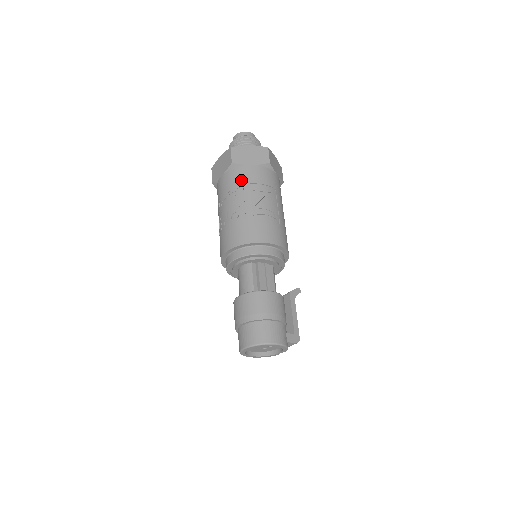
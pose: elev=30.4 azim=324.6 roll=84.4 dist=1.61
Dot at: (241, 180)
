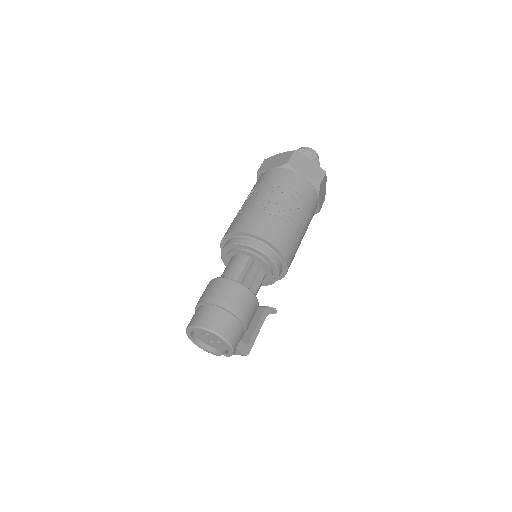
Dot at: (286, 182)
